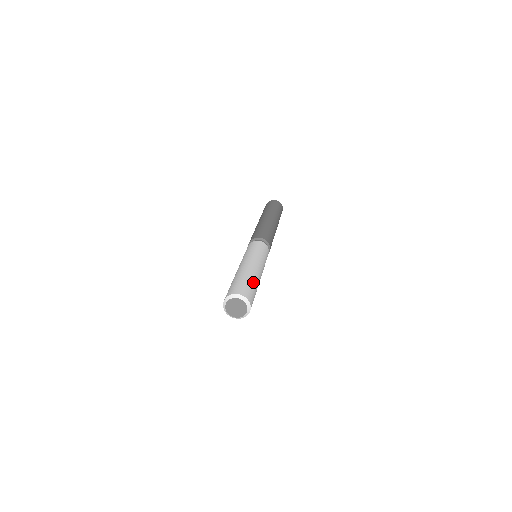
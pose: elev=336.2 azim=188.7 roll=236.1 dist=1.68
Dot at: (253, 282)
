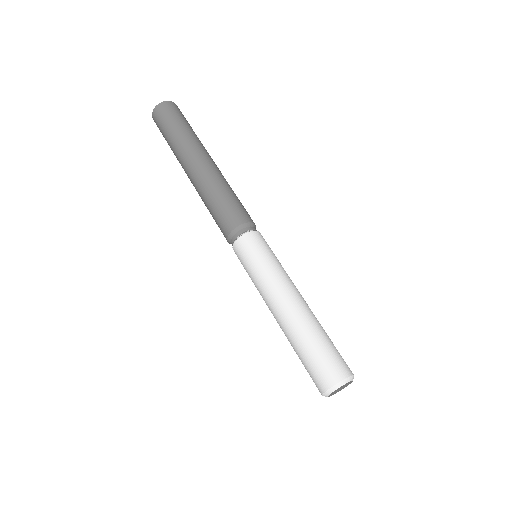
Dot at: (326, 333)
